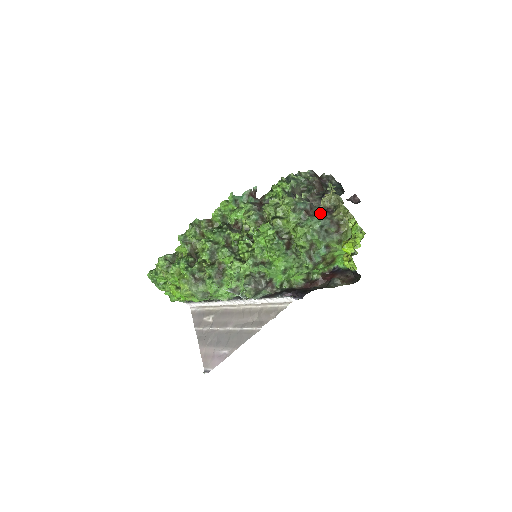
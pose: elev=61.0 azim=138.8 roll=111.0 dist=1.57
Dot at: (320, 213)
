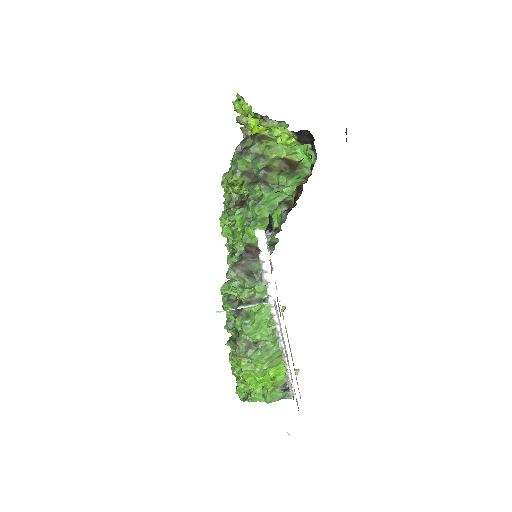
Dot at: occluded
